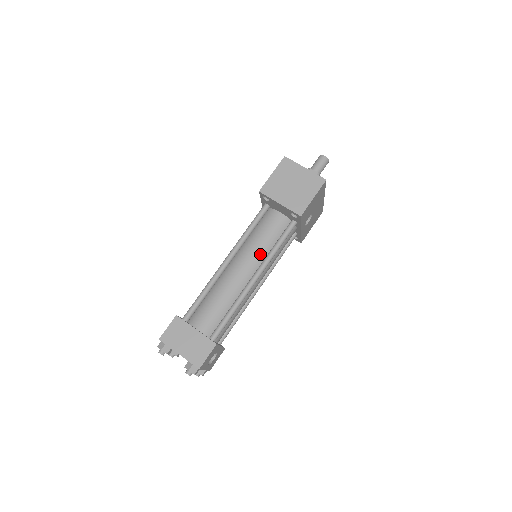
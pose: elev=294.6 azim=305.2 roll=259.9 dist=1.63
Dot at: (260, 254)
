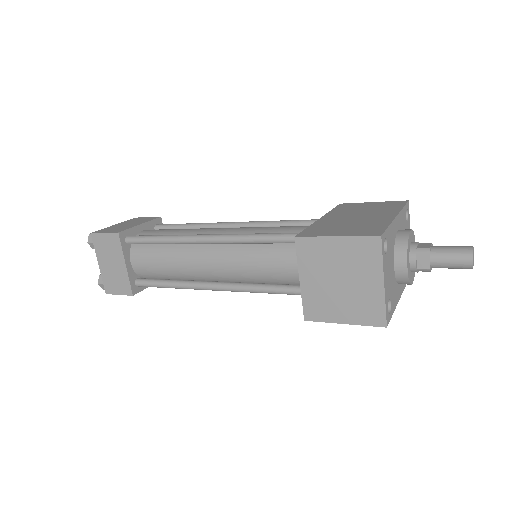
Dot at: (246, 274)
